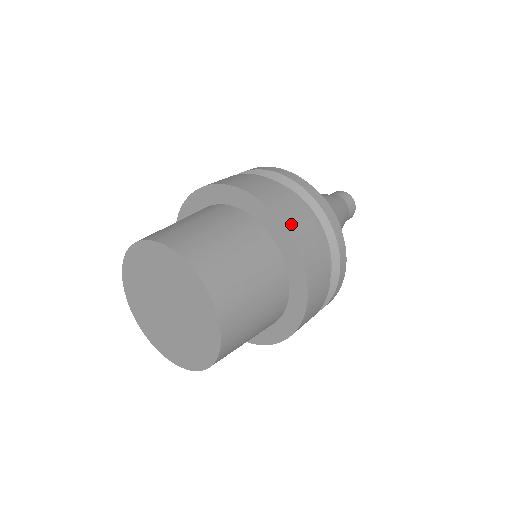
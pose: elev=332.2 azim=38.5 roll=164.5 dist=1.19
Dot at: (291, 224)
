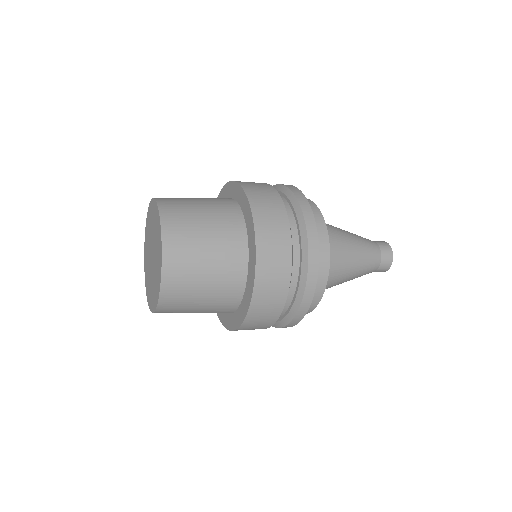
Dot at: occluded
